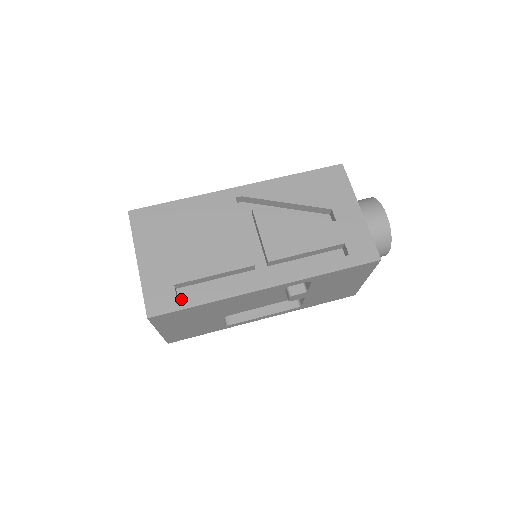
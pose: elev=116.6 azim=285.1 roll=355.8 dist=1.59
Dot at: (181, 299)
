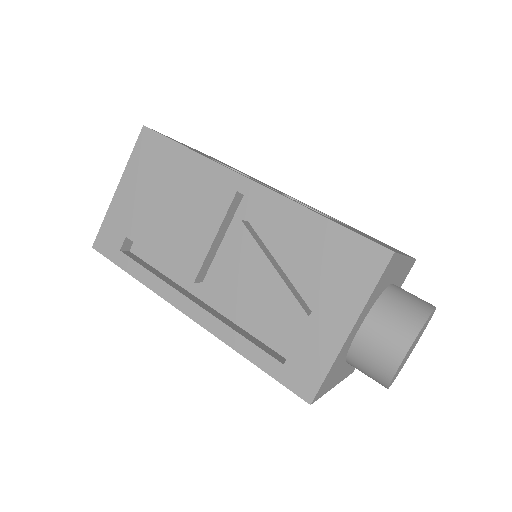
Dot at: (121, 255)
